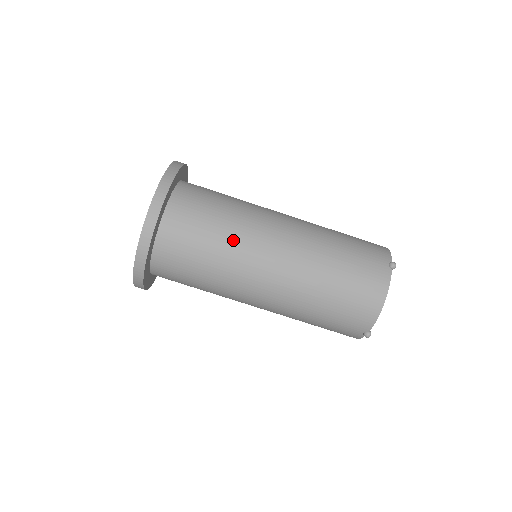
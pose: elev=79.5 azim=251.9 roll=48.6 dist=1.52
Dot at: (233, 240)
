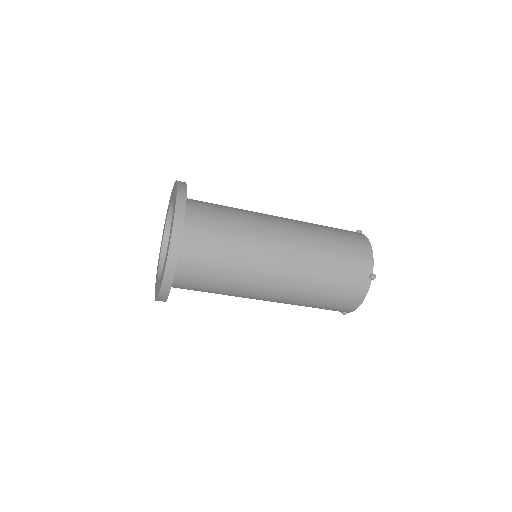
Dot at: (238, 277)
